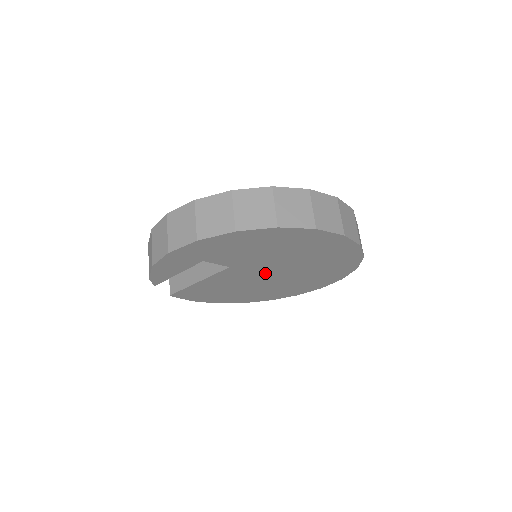
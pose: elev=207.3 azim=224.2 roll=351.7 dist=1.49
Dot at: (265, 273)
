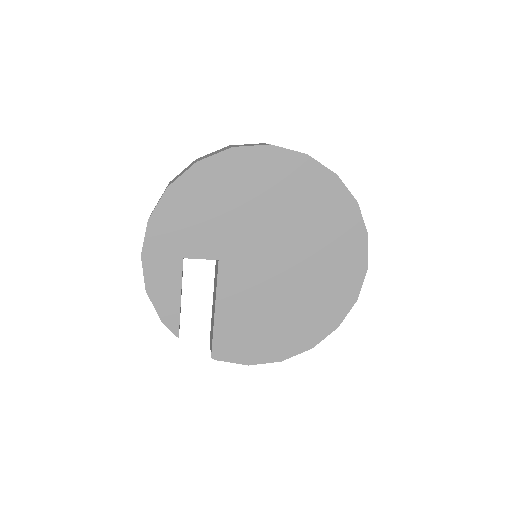
Dot at: (267, 259)
